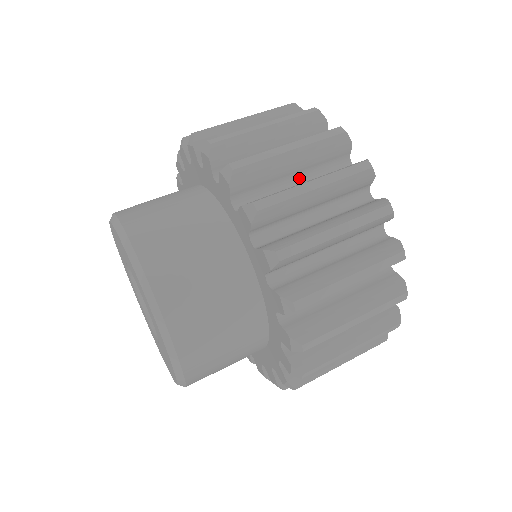
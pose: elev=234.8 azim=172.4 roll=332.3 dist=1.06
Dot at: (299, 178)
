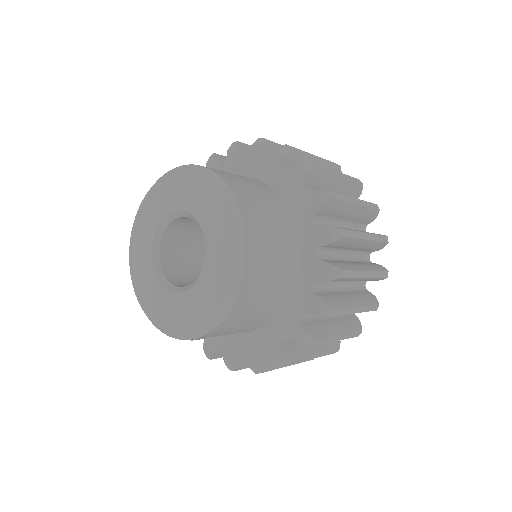
Dot at: (349, 252)
